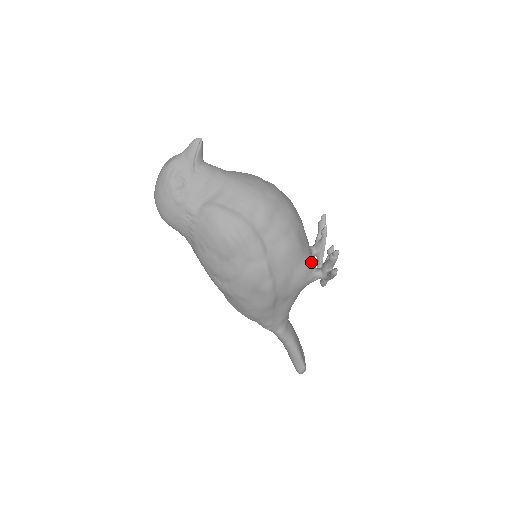
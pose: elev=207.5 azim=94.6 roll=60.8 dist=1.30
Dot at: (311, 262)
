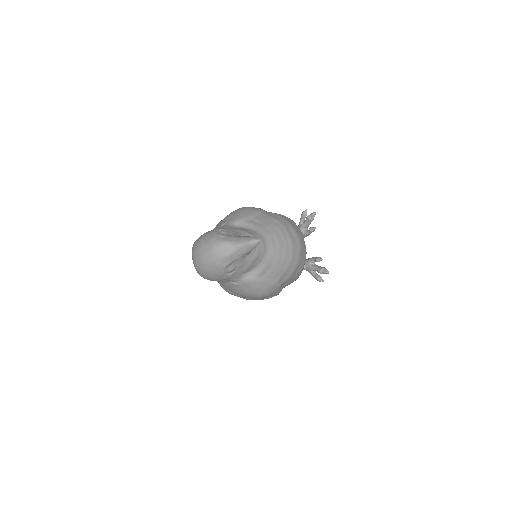
Dot at: occluded
